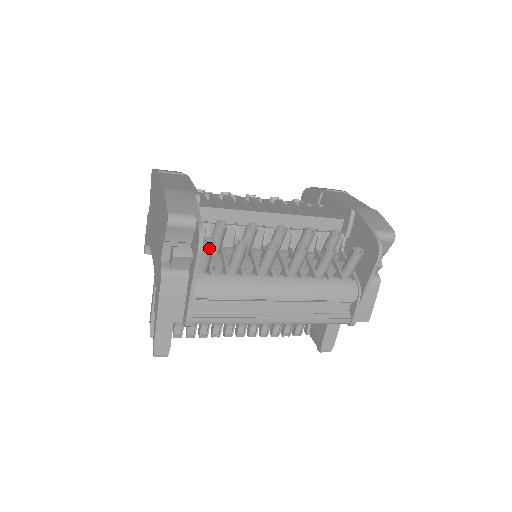
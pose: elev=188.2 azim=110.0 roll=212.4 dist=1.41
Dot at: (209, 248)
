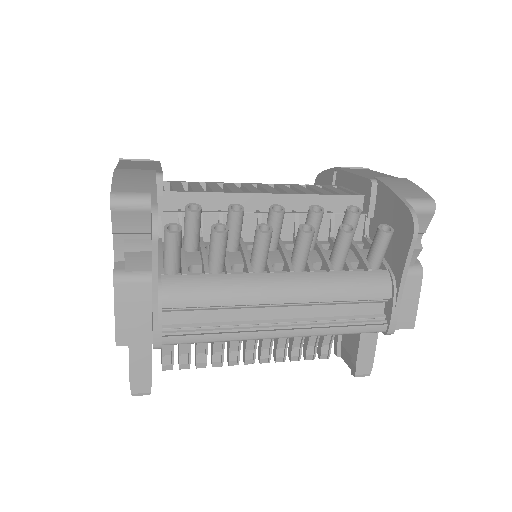
Dot at: (173, 236)
